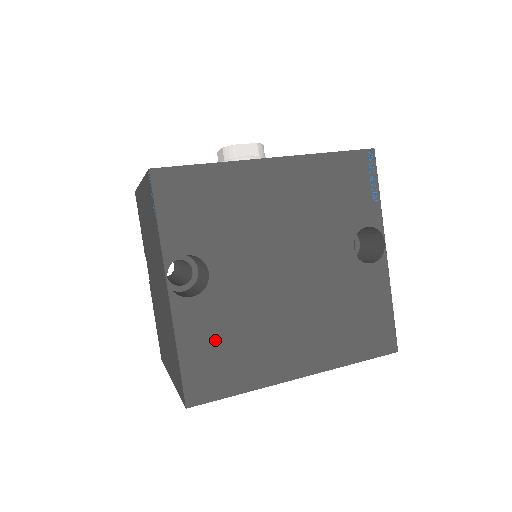
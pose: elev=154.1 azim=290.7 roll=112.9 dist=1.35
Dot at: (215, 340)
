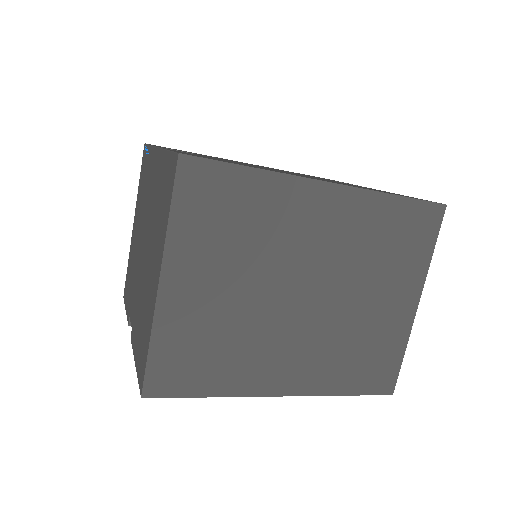
Dot at: occluded
